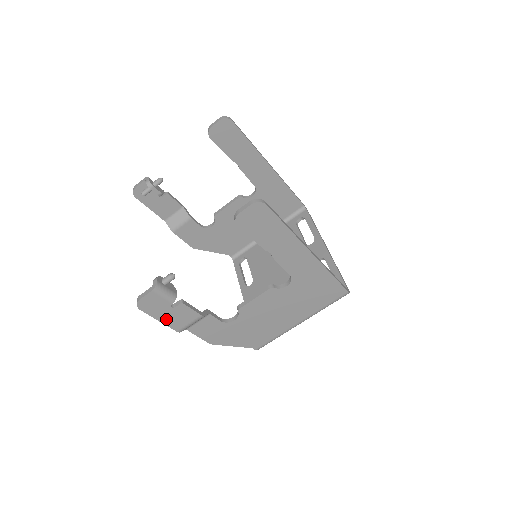
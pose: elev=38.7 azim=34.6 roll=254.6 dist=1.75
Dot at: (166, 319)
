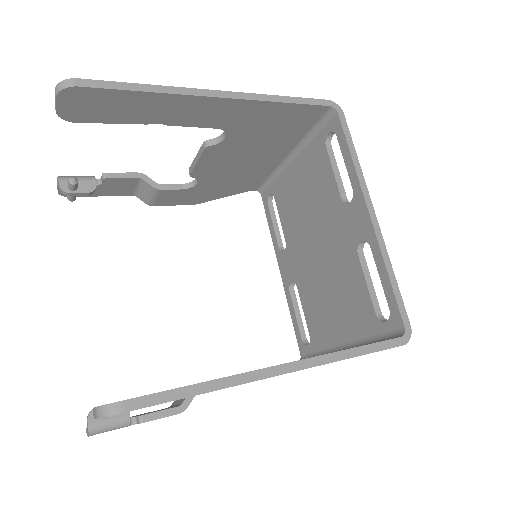
Dot at: occluded
